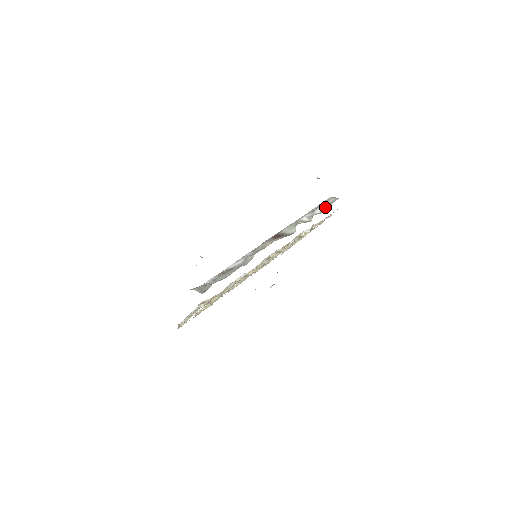
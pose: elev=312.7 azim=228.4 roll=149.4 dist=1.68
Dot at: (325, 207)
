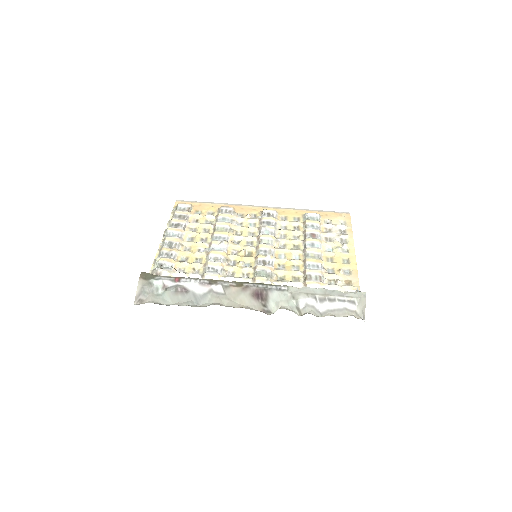
Dot at: (333, 311)
